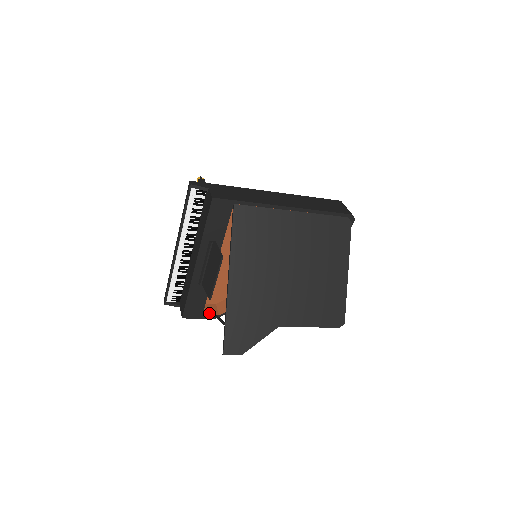
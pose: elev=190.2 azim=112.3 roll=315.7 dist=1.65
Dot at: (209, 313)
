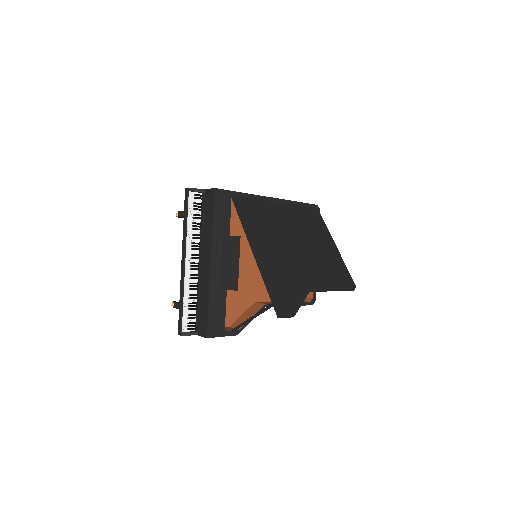
Dot at: (229, 330)
